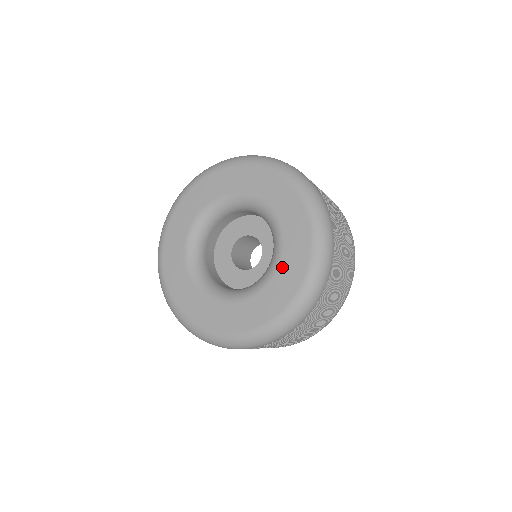
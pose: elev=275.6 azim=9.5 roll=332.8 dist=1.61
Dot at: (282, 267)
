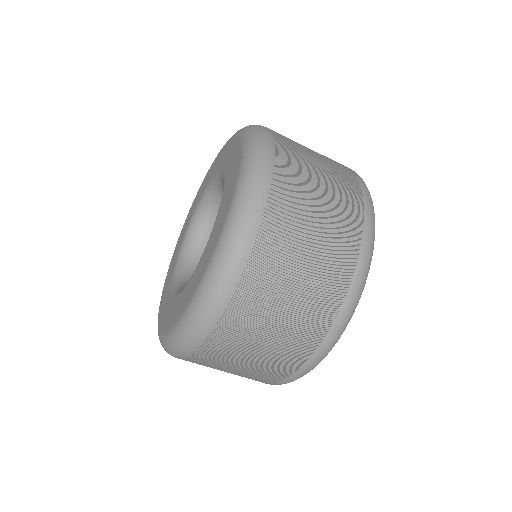
Dot at: (227, 176)
